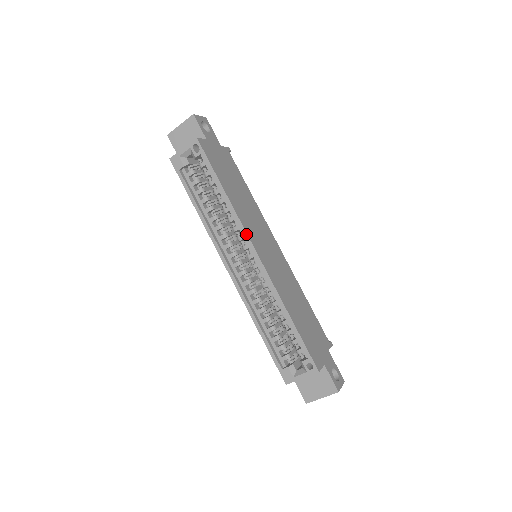
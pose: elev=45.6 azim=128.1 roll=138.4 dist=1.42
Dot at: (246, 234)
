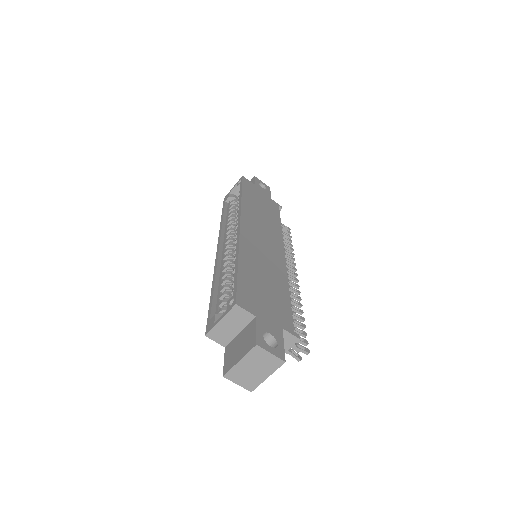
Dot at: (240, 215)
